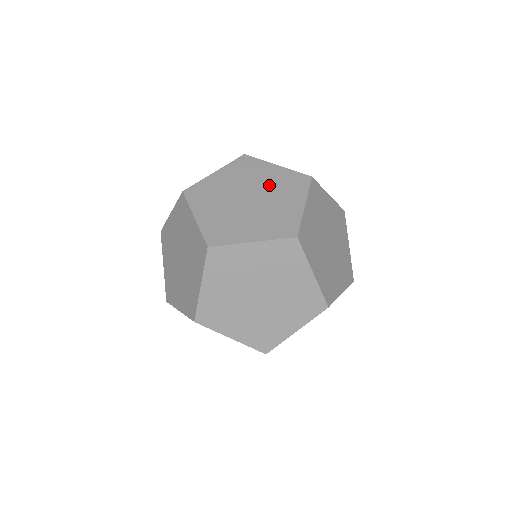
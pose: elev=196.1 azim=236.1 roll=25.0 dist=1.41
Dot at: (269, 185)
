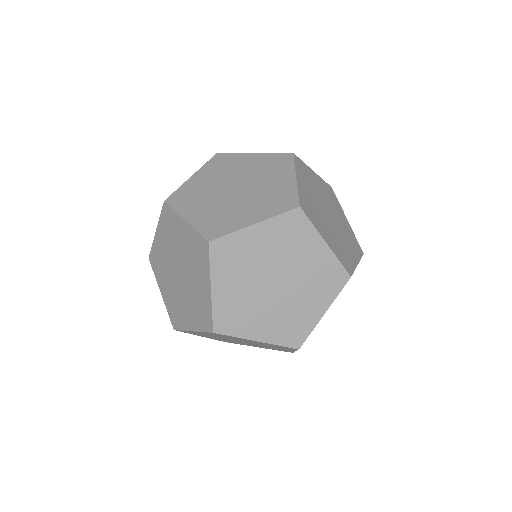
Dot at: (263, 189)
